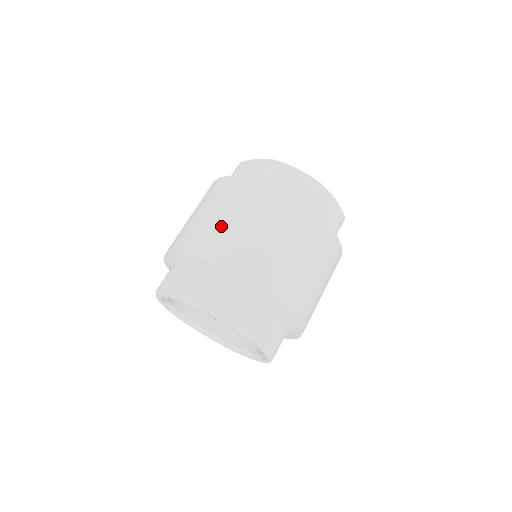
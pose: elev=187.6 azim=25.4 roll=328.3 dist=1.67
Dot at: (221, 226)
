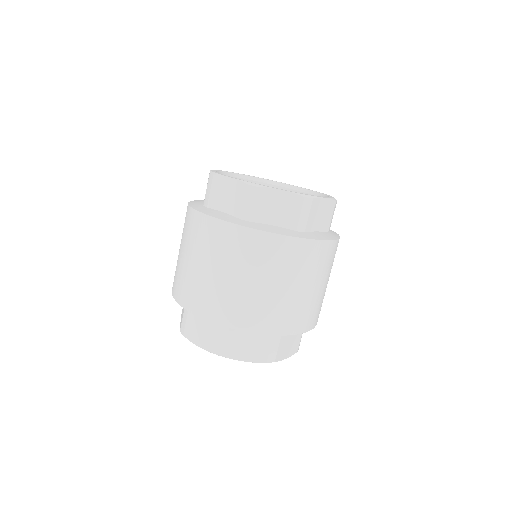
Dot at: (224, 287)
